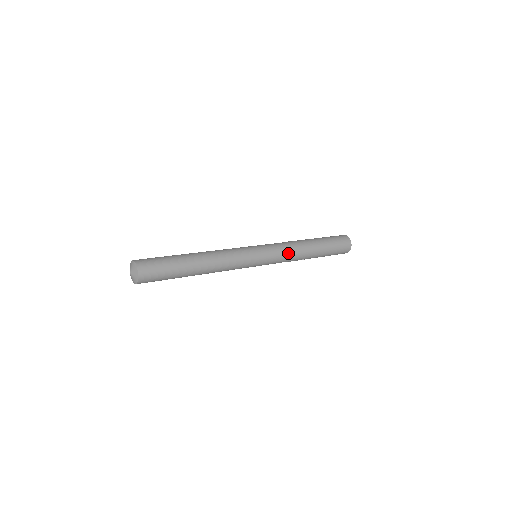
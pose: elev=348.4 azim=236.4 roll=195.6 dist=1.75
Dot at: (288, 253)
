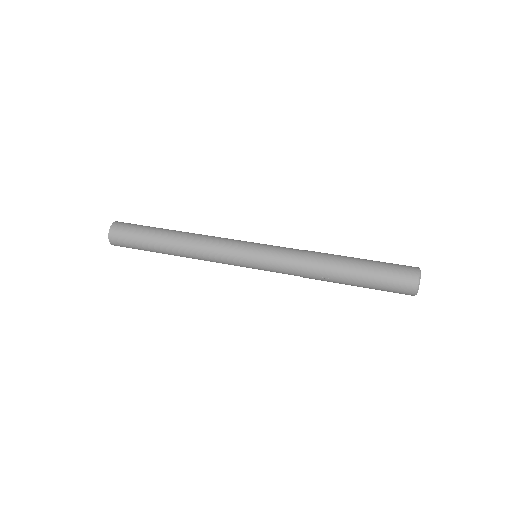
Dot at: (296, 258)
